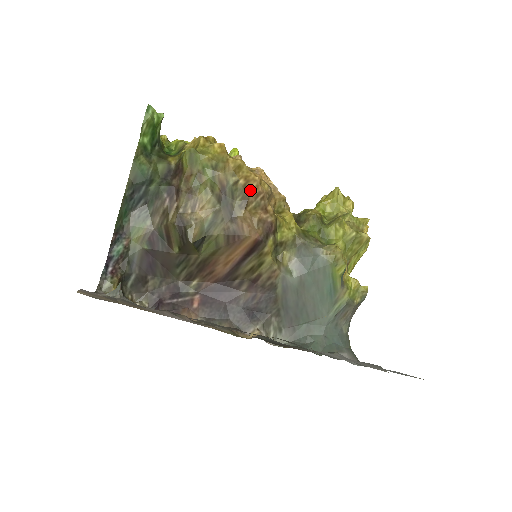
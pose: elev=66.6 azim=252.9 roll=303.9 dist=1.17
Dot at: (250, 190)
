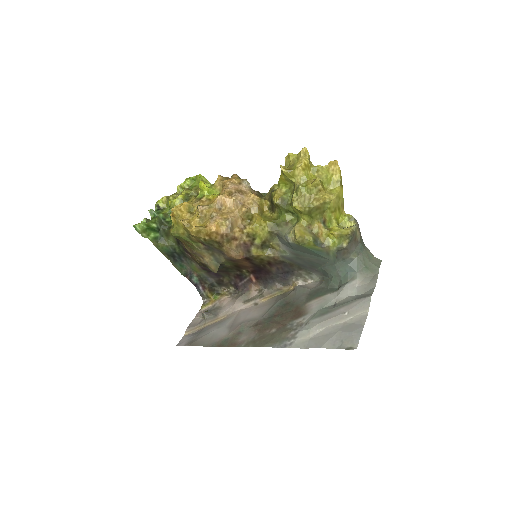
Dot at: (215, 238)
